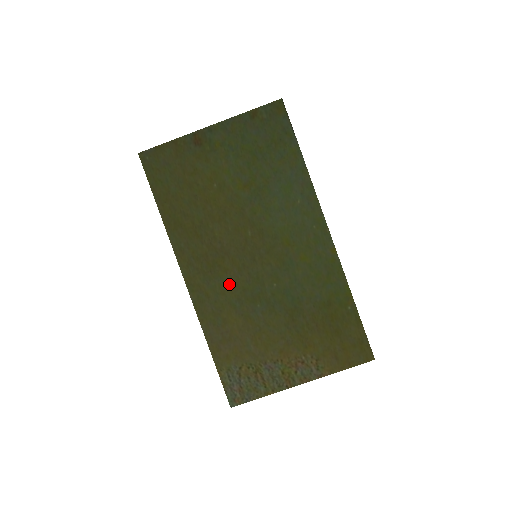
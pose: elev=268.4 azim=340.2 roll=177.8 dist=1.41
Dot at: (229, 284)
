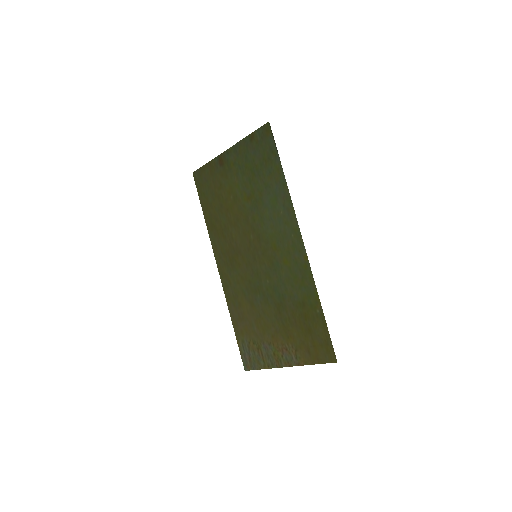
Dot at: (241, 276)
